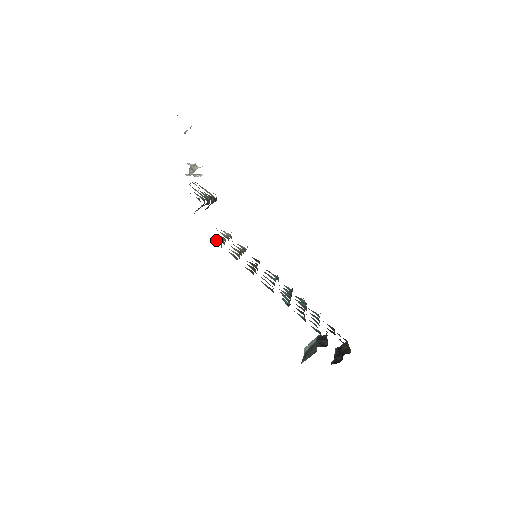
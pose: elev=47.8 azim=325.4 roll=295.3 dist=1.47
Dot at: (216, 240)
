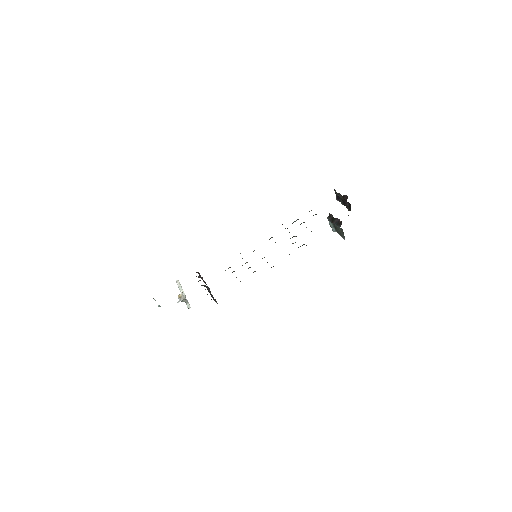
Dot at: occluded
